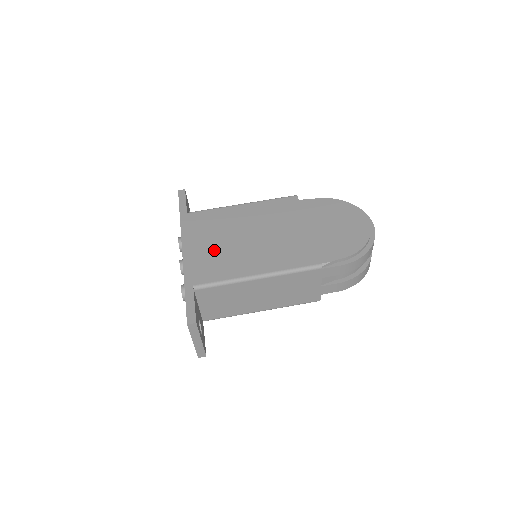
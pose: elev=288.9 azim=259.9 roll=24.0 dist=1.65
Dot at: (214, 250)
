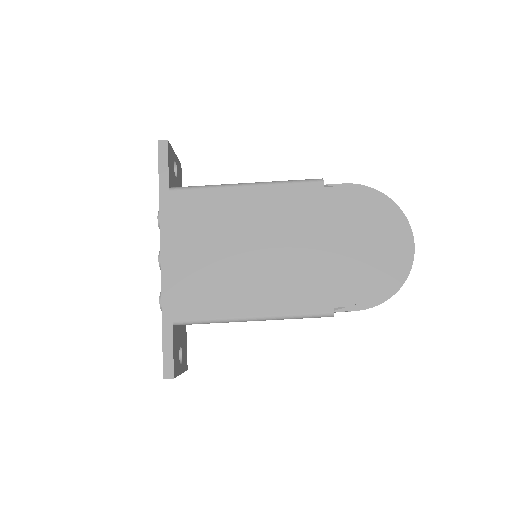
Dot at: (201, 266)
